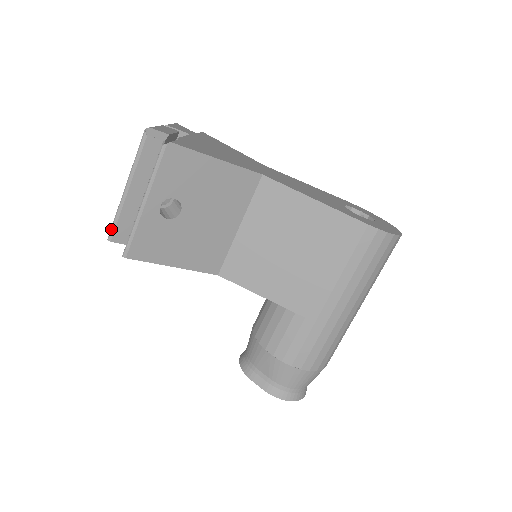
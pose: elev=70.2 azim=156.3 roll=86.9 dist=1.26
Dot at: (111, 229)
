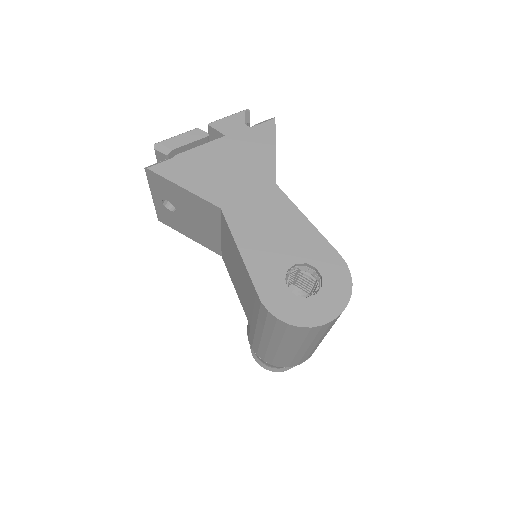
Dot at: occluded
